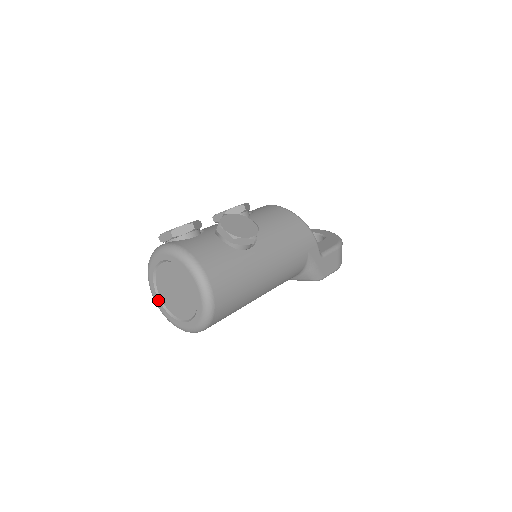
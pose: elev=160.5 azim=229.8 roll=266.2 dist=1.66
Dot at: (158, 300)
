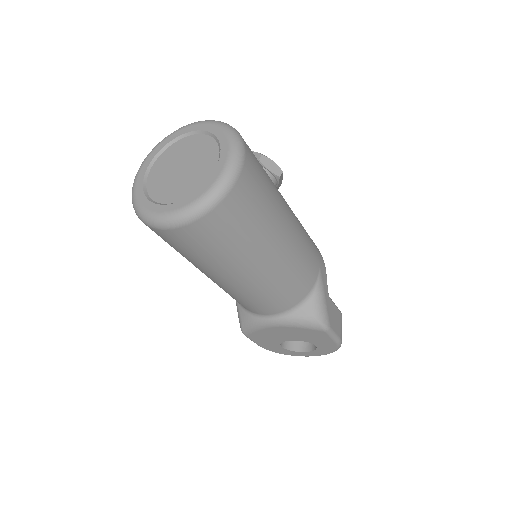
Dot at: (143, 194)
